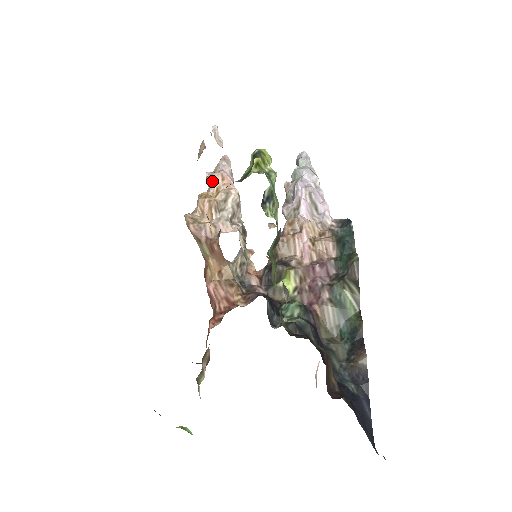
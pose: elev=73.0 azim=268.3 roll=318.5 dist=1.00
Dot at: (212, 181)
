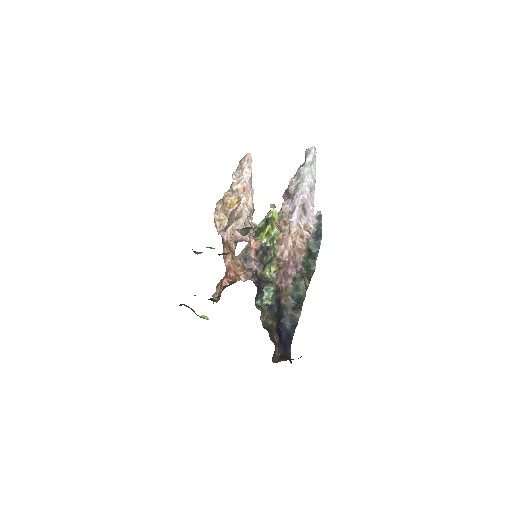
Dot at: (236, 191)
